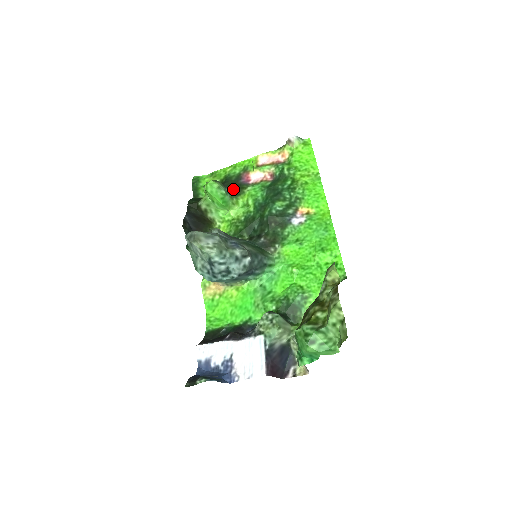
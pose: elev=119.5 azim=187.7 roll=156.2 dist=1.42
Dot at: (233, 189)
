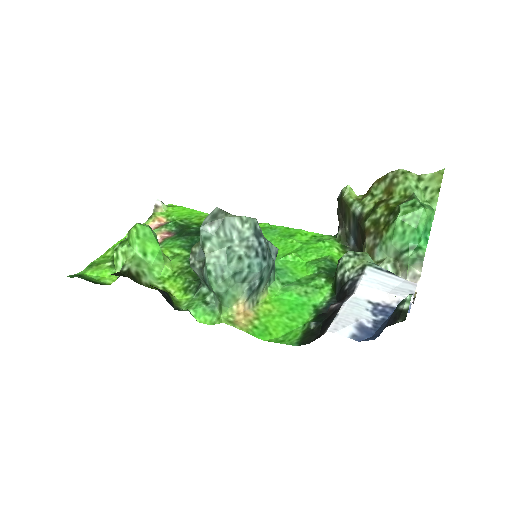
Dot at: occluded
